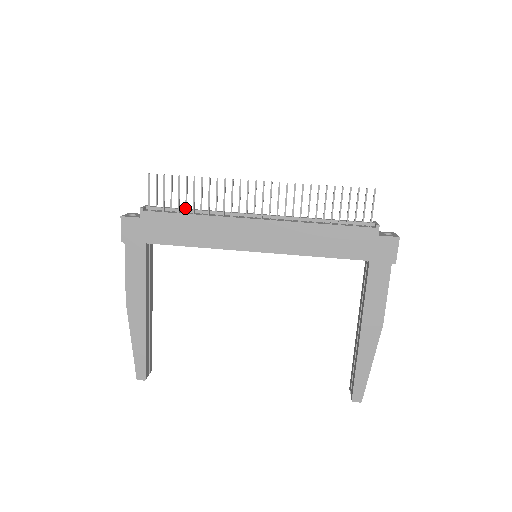
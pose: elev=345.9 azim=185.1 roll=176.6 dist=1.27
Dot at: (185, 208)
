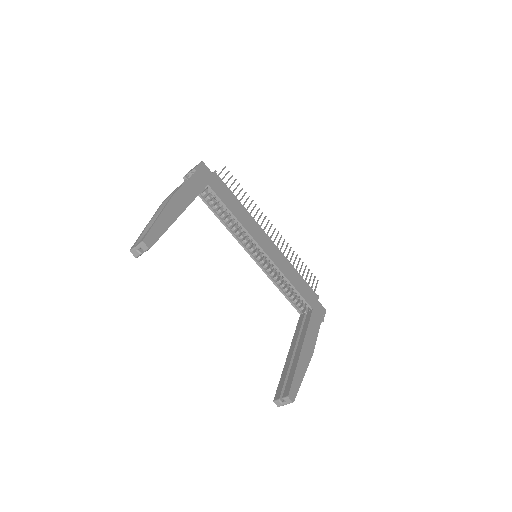
Dot at: (236, 196)
